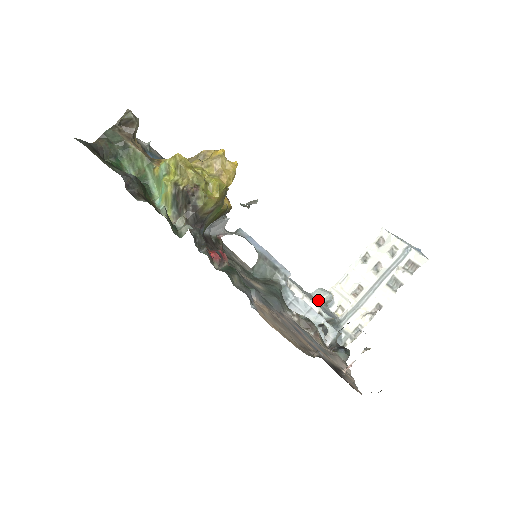
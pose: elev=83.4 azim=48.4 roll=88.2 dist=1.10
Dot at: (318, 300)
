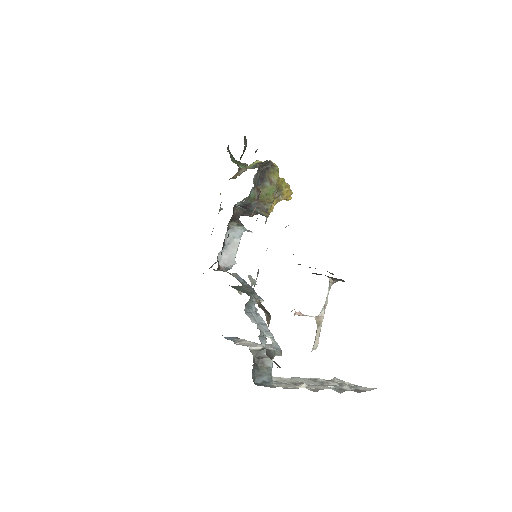
Dot at: occluded
